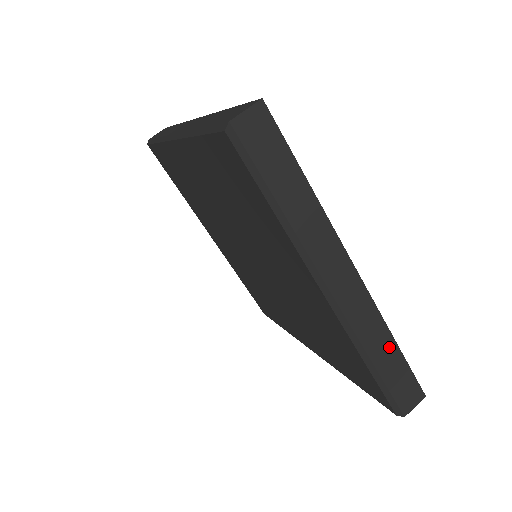
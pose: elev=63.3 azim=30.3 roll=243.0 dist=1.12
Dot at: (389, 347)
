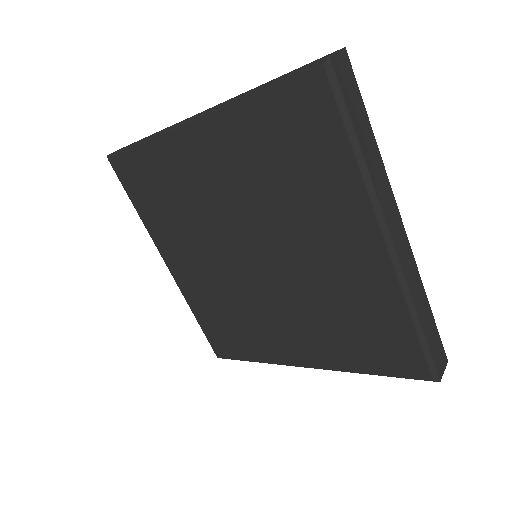
Dot at: (425, 305)
